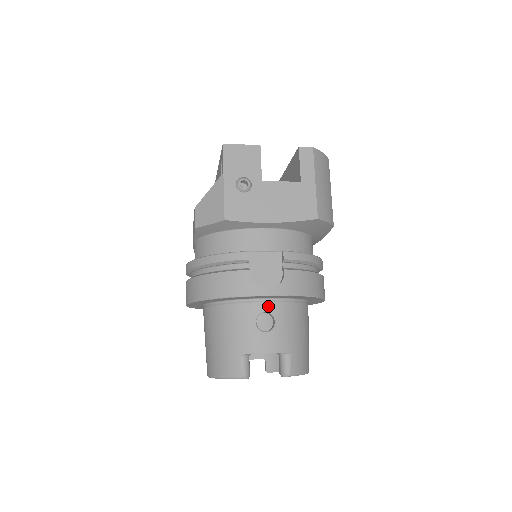
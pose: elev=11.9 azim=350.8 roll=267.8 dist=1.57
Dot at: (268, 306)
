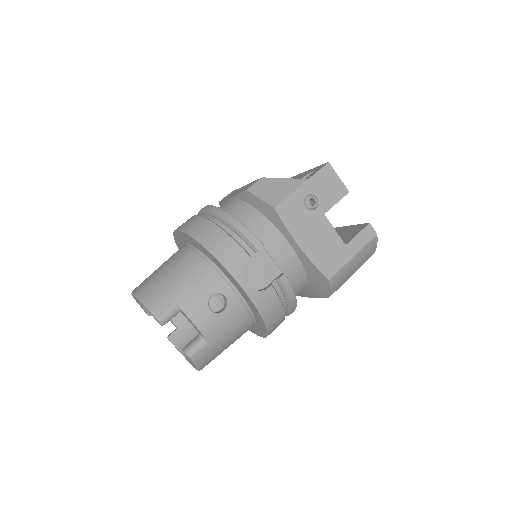
Dot at: (232, 295)
